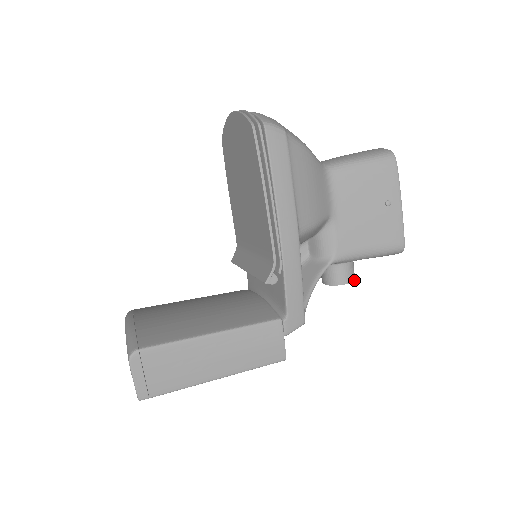
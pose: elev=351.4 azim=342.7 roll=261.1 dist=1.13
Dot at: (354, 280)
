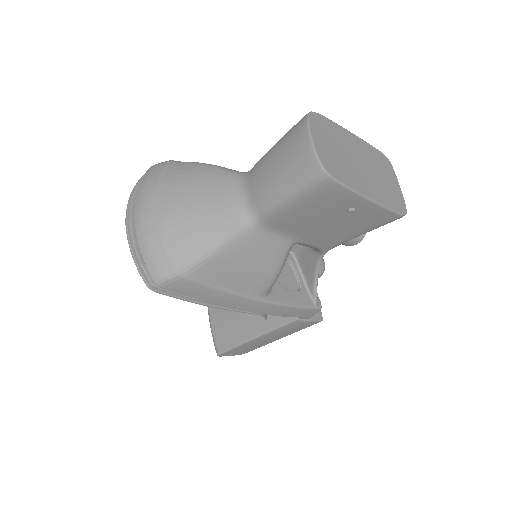
Dot at: (365, 234)
